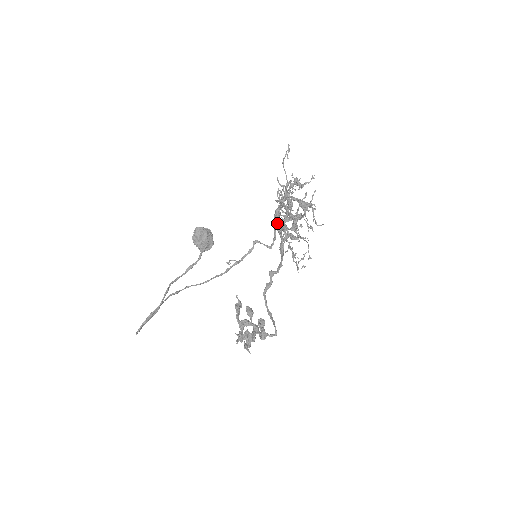
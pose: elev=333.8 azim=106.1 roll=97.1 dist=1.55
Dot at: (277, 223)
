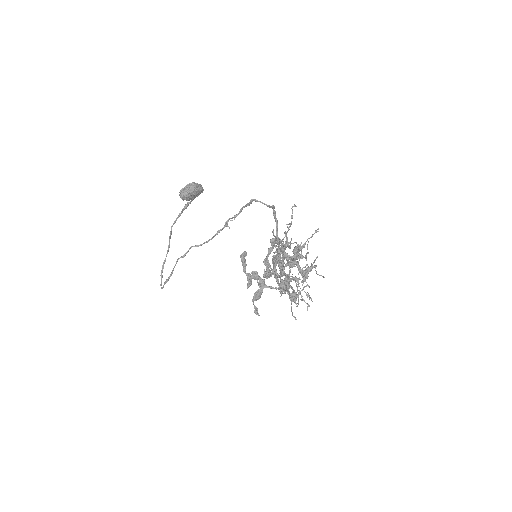
Dot at: (276, 271)
